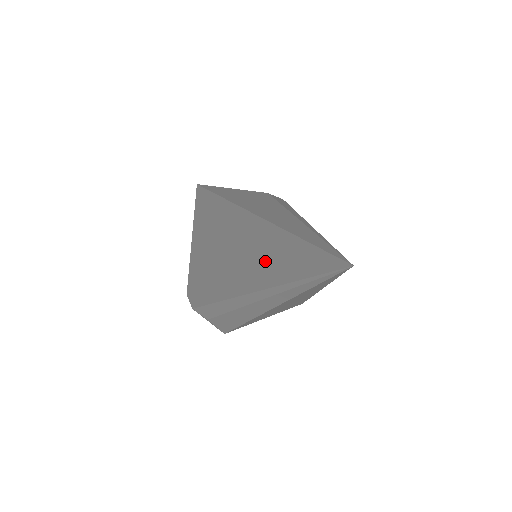
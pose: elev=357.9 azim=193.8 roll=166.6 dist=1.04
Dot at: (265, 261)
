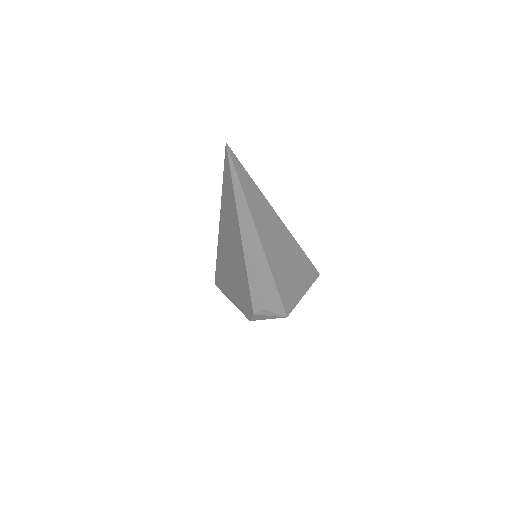
Dot at: (231, 213)
